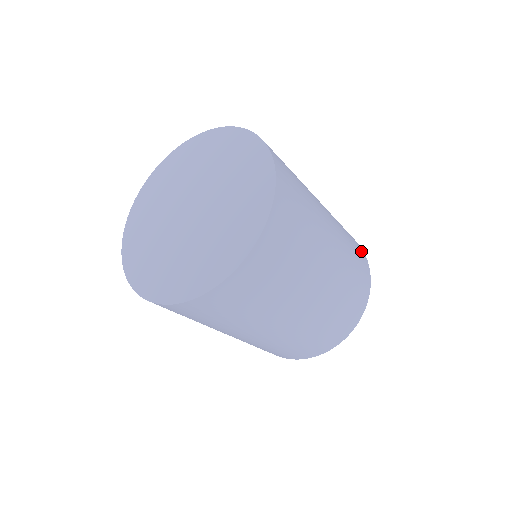
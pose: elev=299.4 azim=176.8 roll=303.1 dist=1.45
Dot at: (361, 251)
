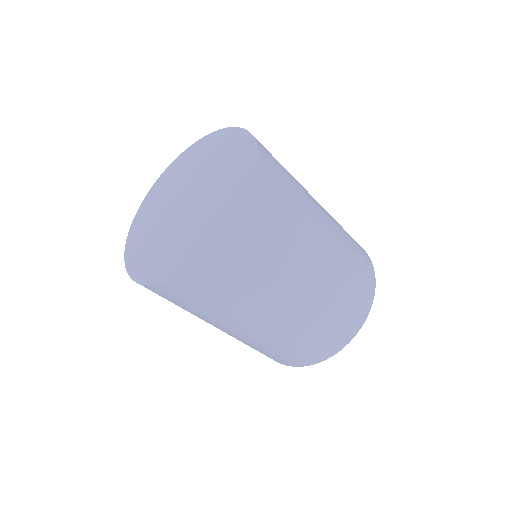
Dot at: occluded
